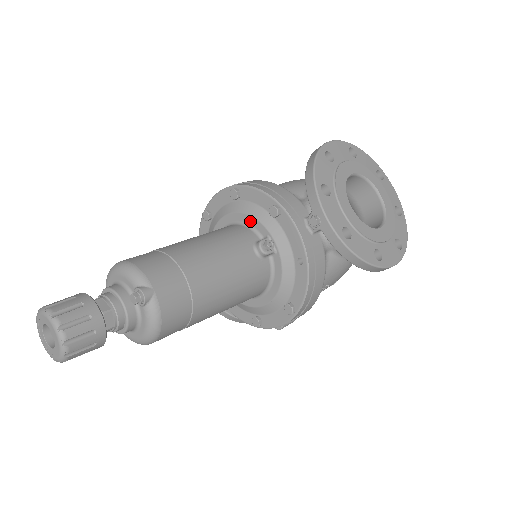
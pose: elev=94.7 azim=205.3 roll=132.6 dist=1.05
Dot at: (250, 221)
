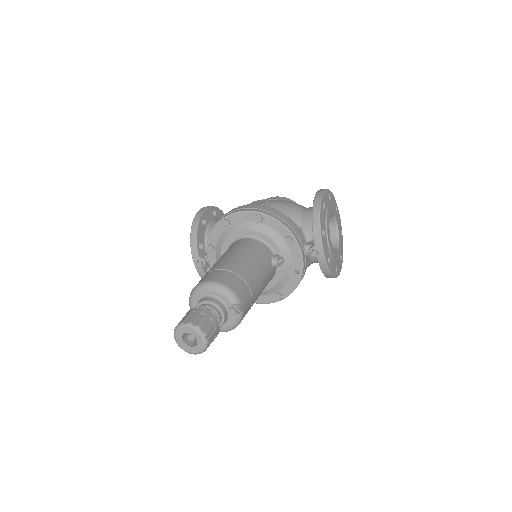
Dot at: (267, 240)
